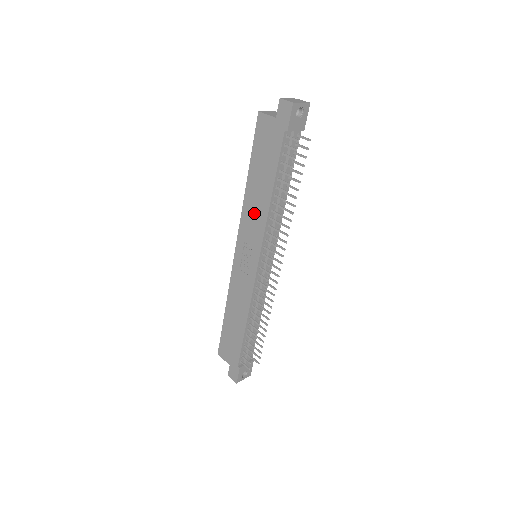
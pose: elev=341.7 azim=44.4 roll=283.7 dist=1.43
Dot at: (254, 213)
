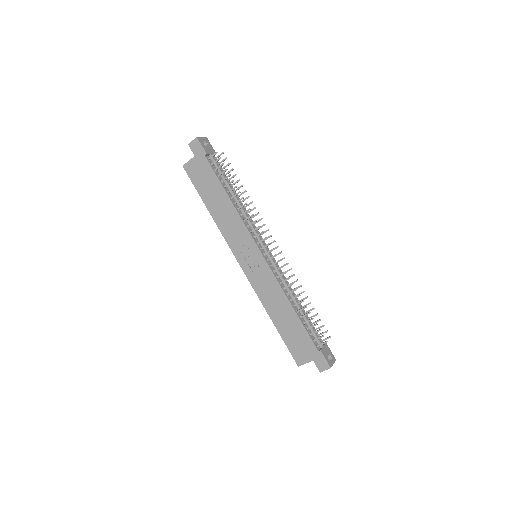
Dot at: (229, 224)
